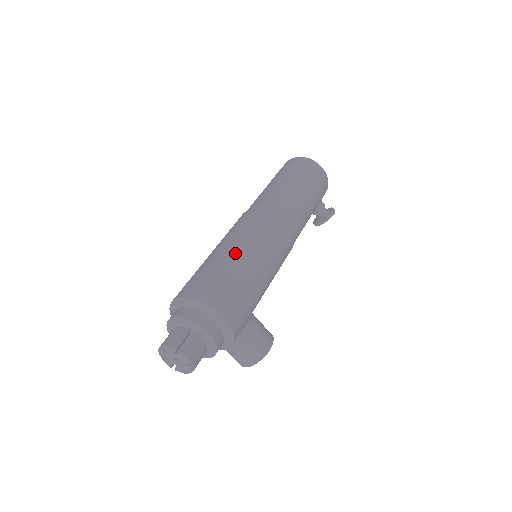
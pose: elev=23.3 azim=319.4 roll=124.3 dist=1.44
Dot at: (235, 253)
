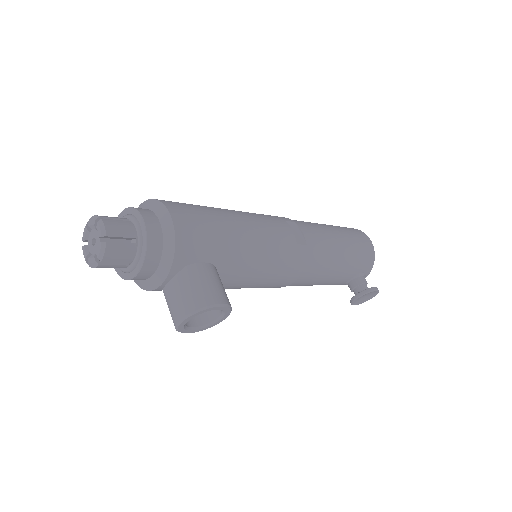
Dot at: (225, 209)
